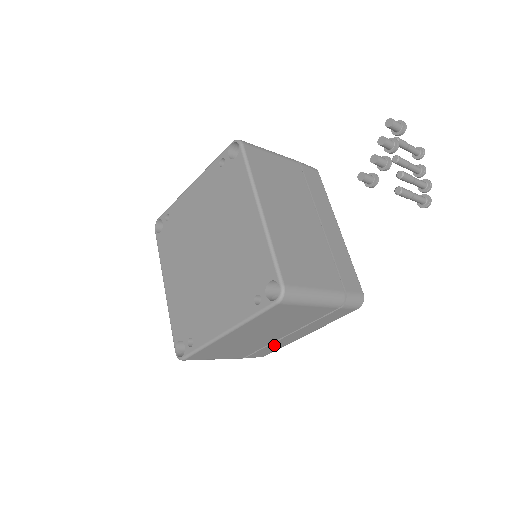
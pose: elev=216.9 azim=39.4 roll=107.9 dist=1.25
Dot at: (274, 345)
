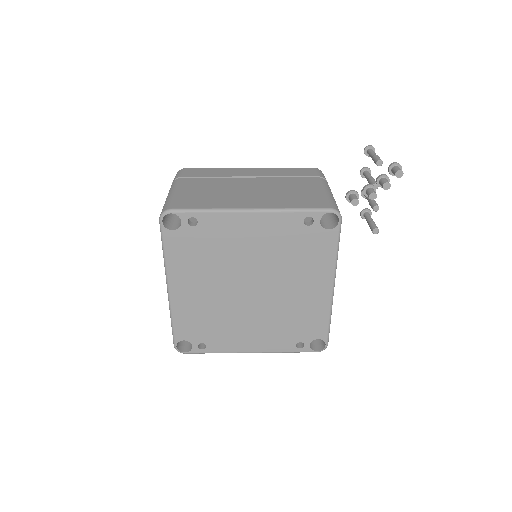
Dot at: occluded
